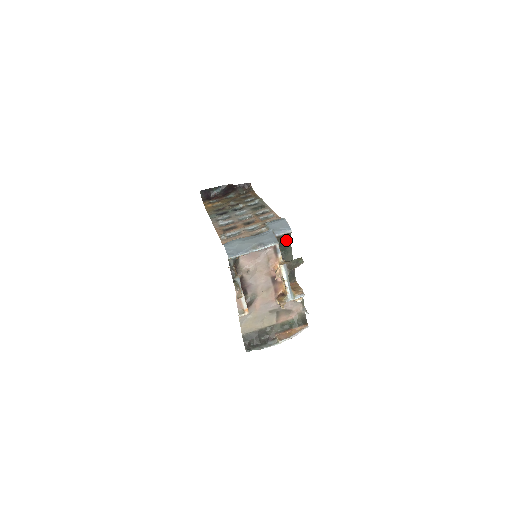
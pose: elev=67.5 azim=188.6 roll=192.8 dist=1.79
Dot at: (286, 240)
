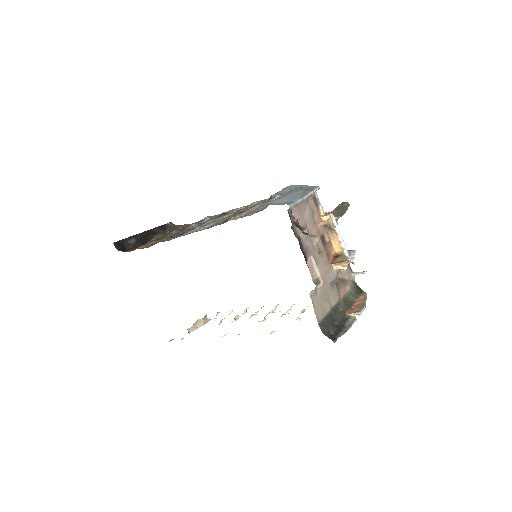
Dot at: occluded
